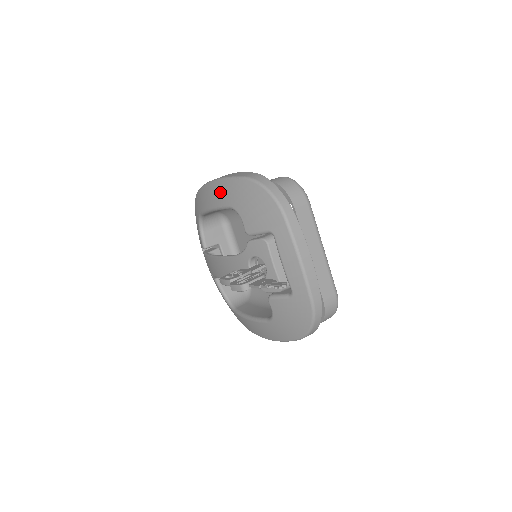
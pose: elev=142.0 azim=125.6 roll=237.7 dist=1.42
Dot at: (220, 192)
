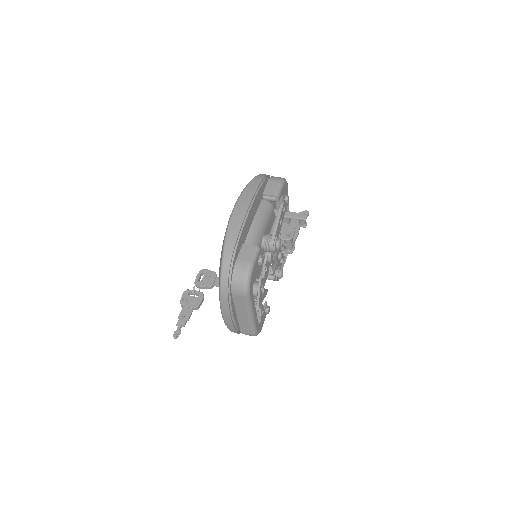
Dot at: occluded
